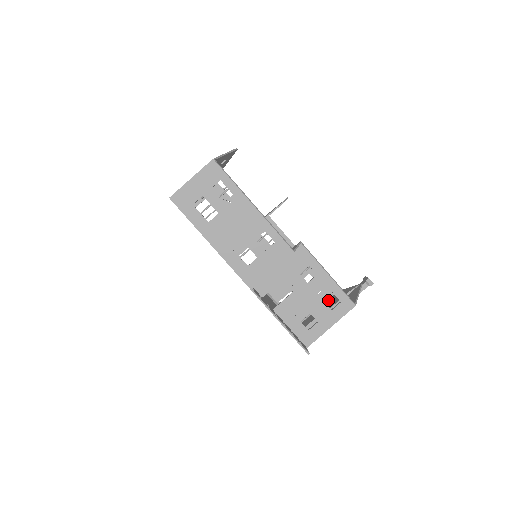
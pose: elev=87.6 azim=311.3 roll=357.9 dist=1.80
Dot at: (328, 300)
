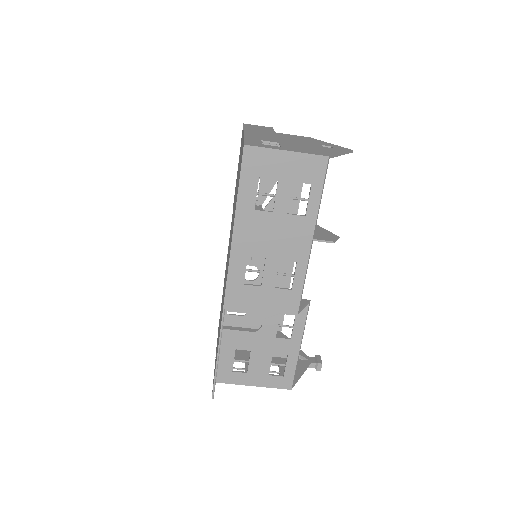
Dot at: occluded
